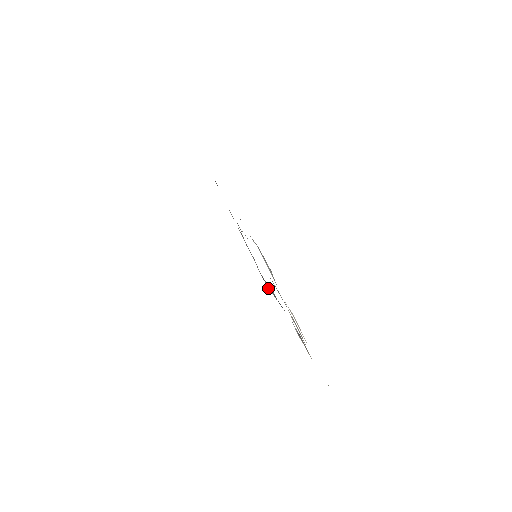
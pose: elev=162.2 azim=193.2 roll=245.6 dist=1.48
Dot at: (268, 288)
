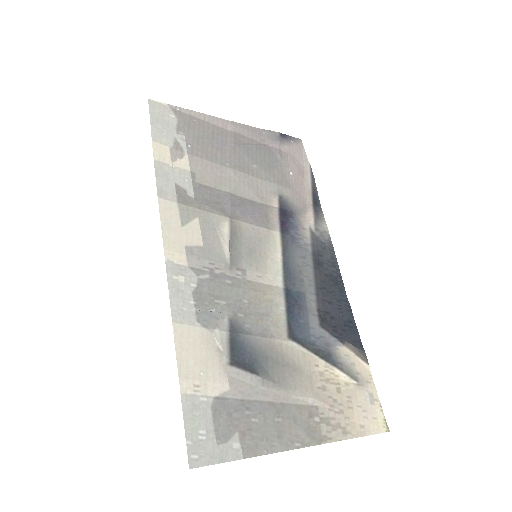
Dot at: (306, 211)
